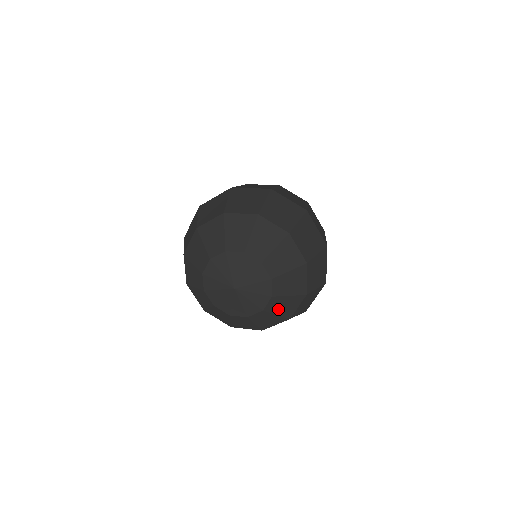
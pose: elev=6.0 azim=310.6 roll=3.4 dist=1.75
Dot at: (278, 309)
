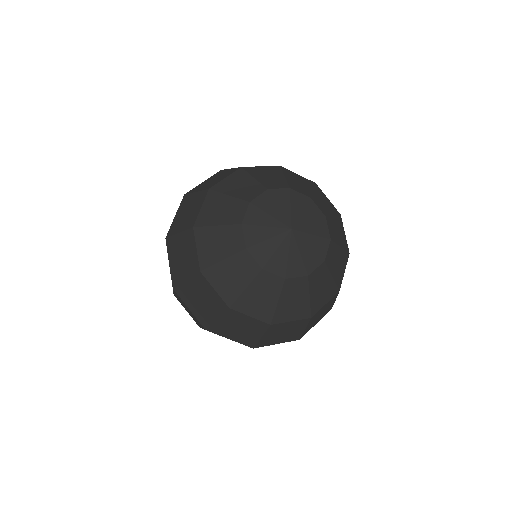
Dot at: (315, 289)
